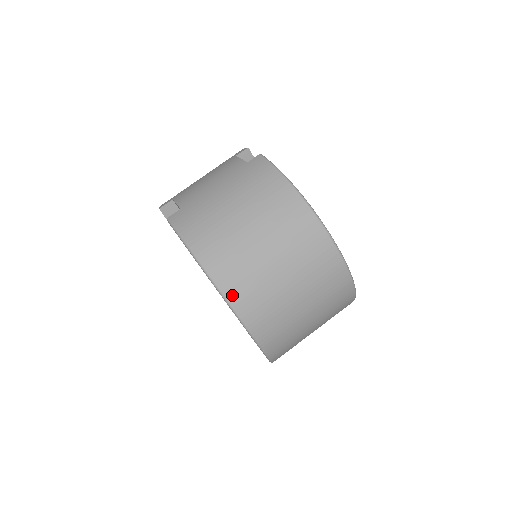
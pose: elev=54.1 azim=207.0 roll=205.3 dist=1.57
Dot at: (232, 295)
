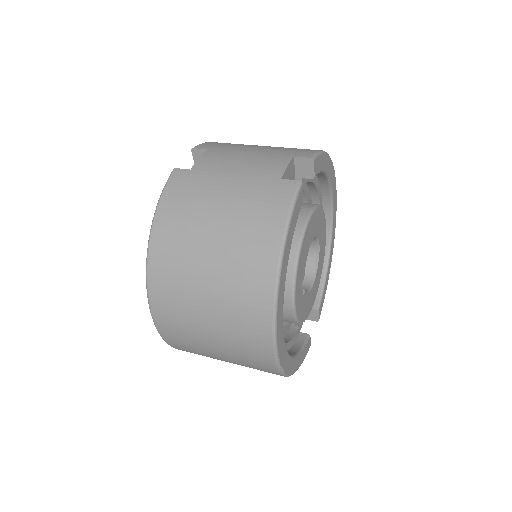
Dot at: (154, 287)
